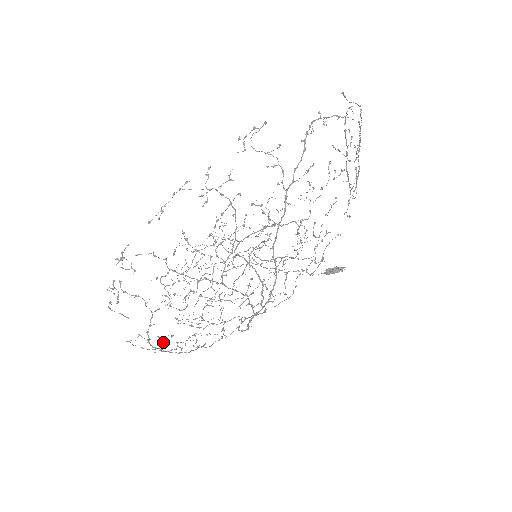
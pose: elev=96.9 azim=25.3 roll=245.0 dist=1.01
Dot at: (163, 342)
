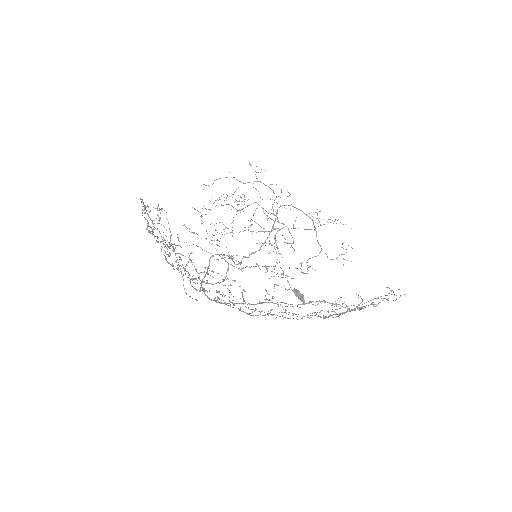
Dot at: occluded
